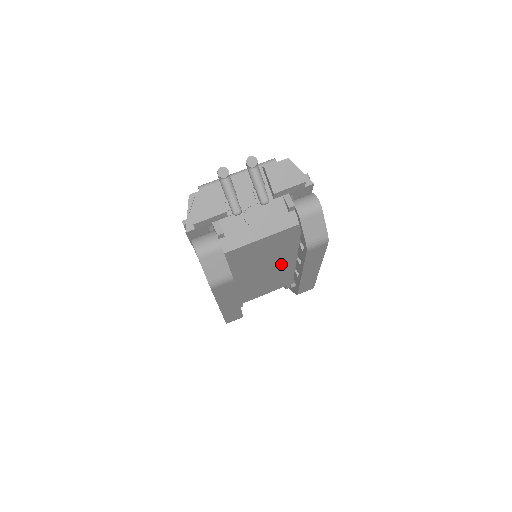
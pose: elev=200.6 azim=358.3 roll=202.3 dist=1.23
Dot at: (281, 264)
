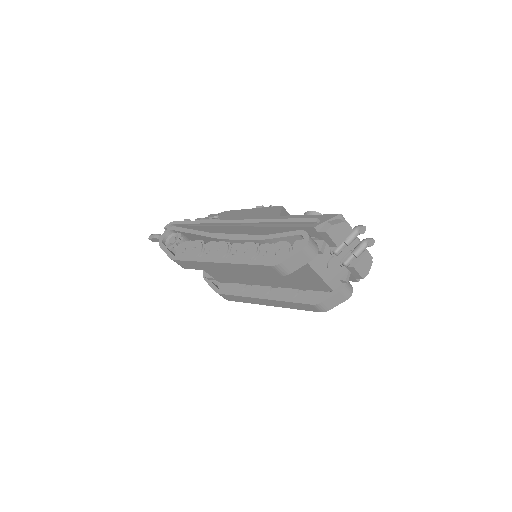
Dot at: (264, 279)
